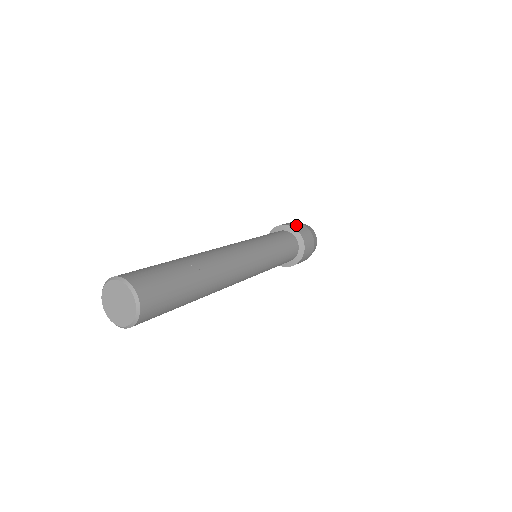
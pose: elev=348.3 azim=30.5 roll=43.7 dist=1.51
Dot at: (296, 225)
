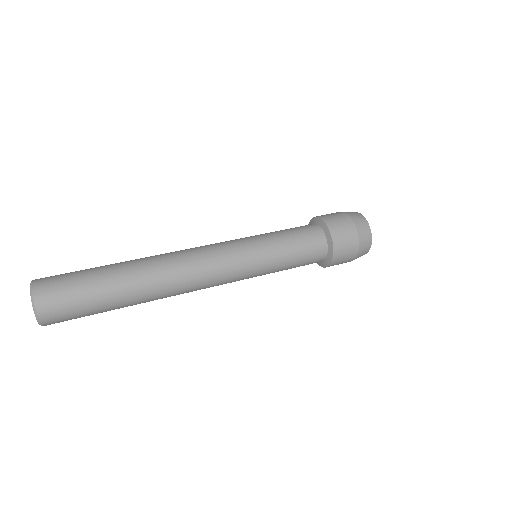
Dot at: (342, 232)
